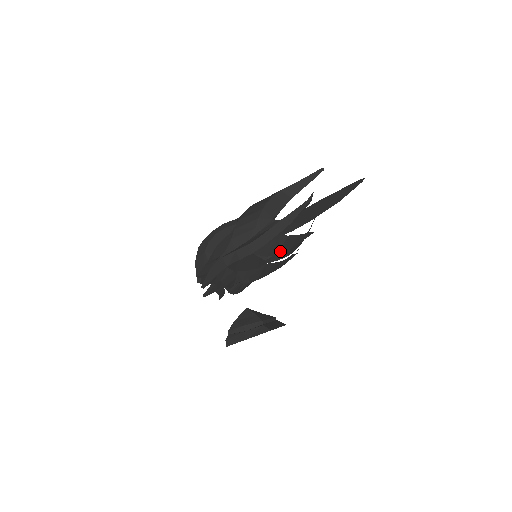
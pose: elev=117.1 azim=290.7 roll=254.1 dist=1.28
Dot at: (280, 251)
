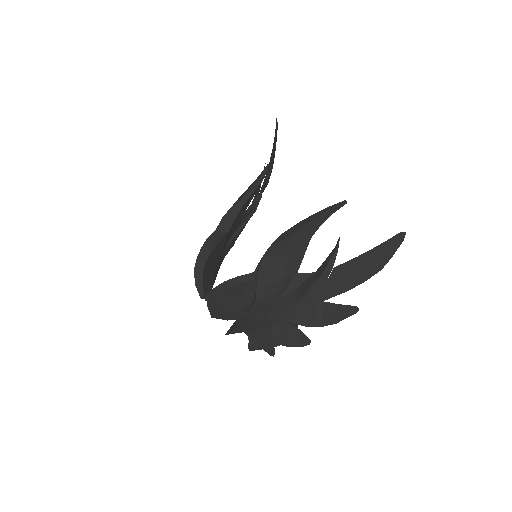
Dot at: (321, 323)
